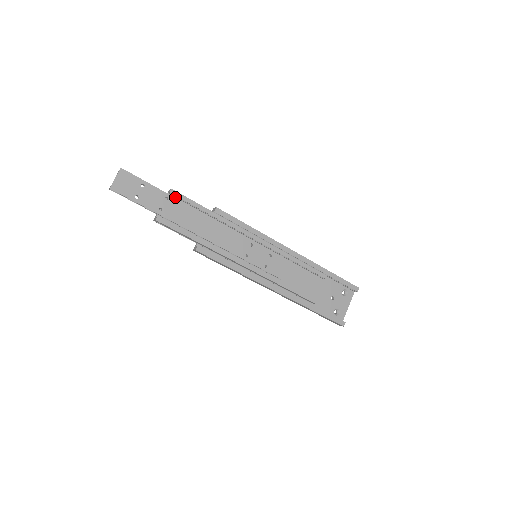
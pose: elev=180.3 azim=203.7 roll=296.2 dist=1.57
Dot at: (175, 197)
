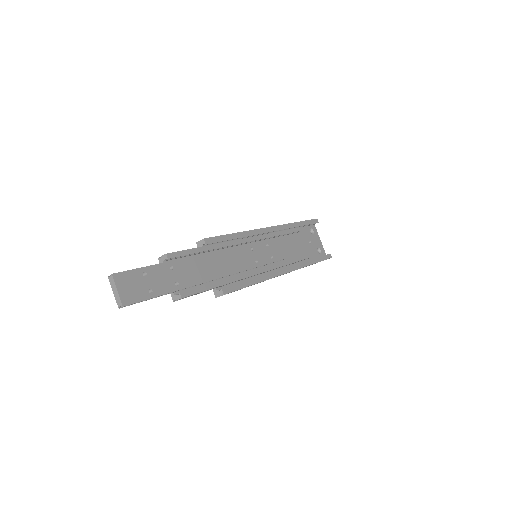
Dot at: (171, 260)
